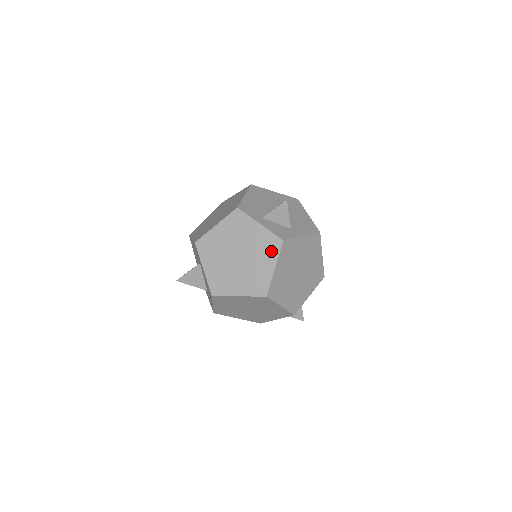
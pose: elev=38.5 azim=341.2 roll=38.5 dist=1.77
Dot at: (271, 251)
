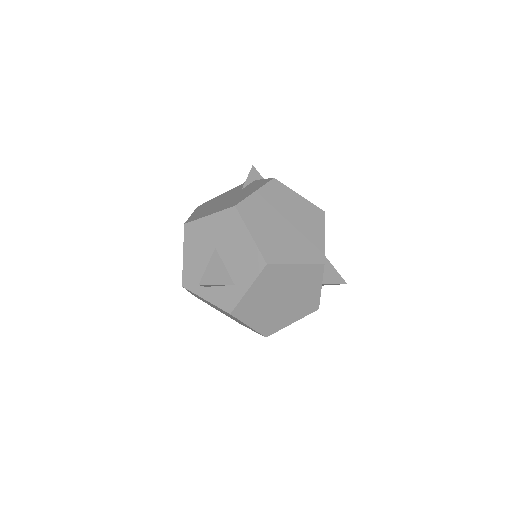
Dot at: occluded
